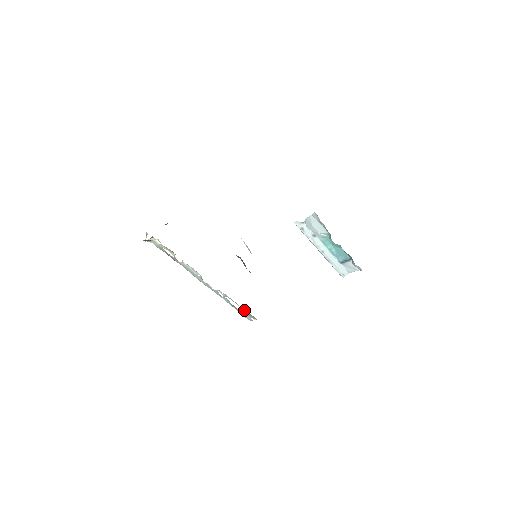
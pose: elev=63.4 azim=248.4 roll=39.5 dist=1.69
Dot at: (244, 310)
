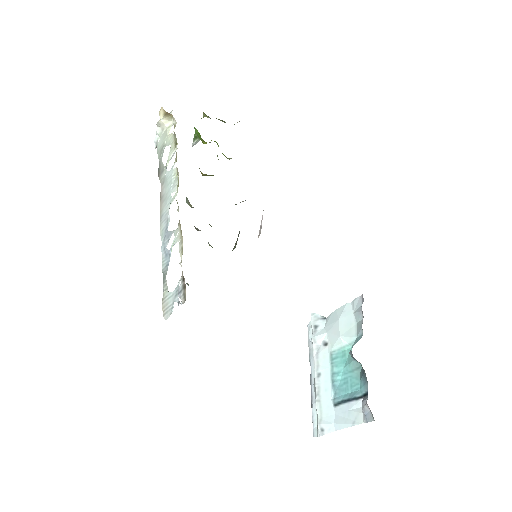
Dot at: (181, 276)
